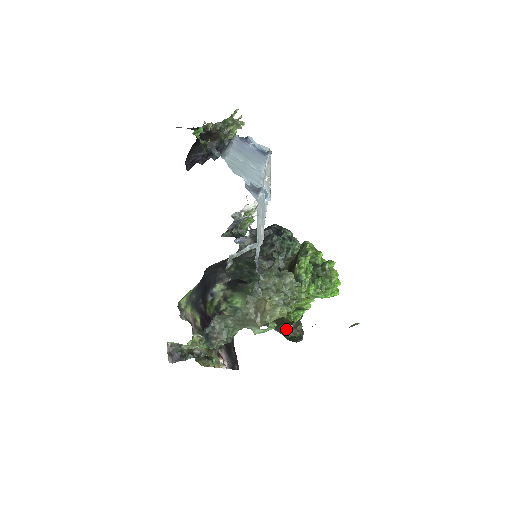
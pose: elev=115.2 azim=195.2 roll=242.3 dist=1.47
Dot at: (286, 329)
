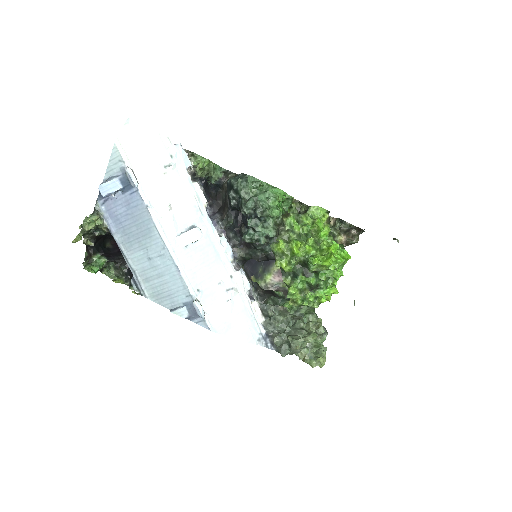
Dot at: occluded
